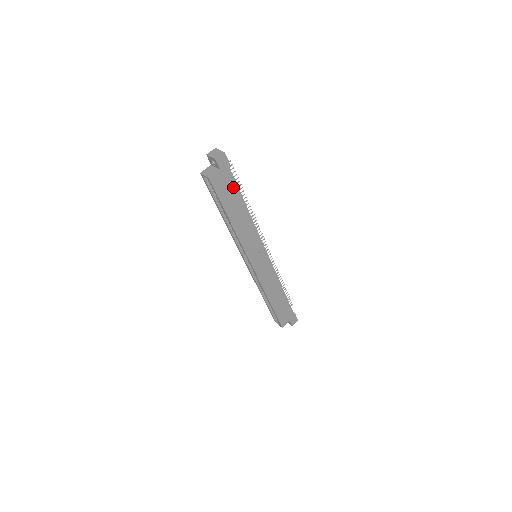
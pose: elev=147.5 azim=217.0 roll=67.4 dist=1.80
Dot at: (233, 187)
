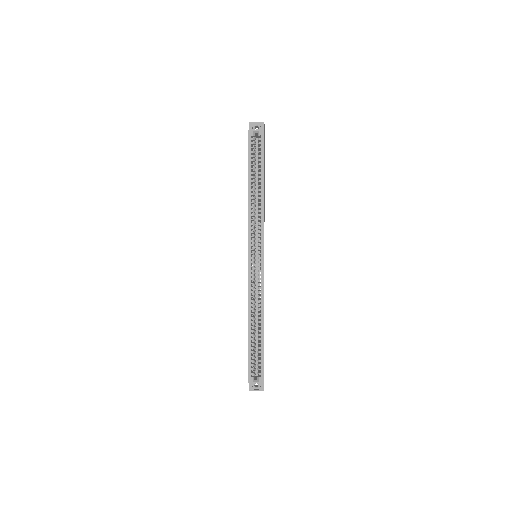
Dot at: (264, 159)
